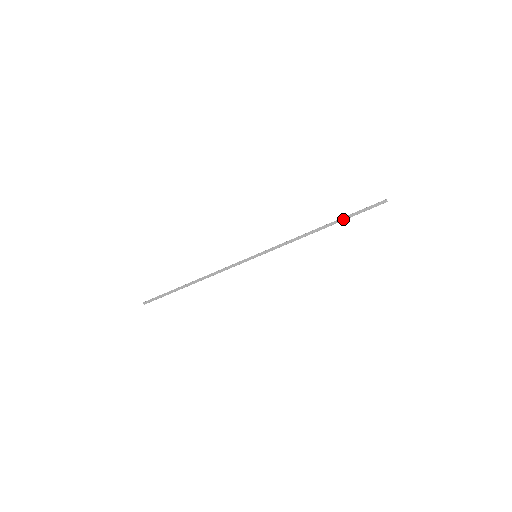
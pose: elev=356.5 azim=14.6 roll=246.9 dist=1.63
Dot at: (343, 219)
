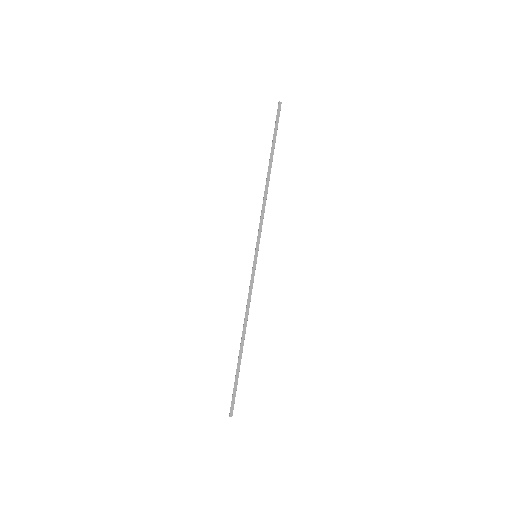
Dot at: (273, 150)
